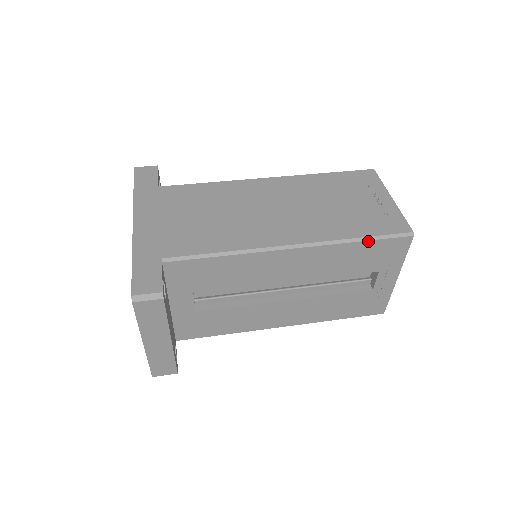
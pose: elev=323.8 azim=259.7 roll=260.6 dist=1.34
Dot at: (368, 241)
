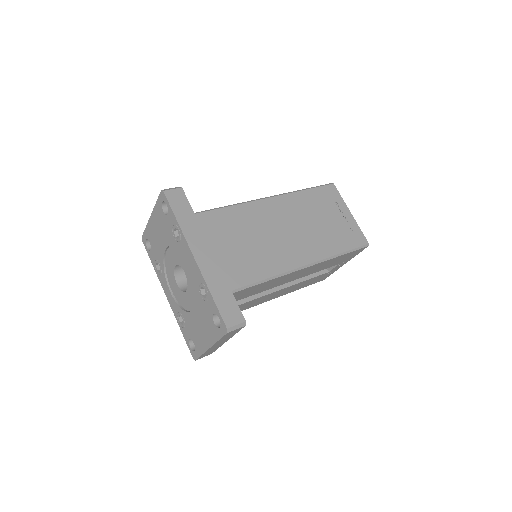
Dot at: (346, 254)
